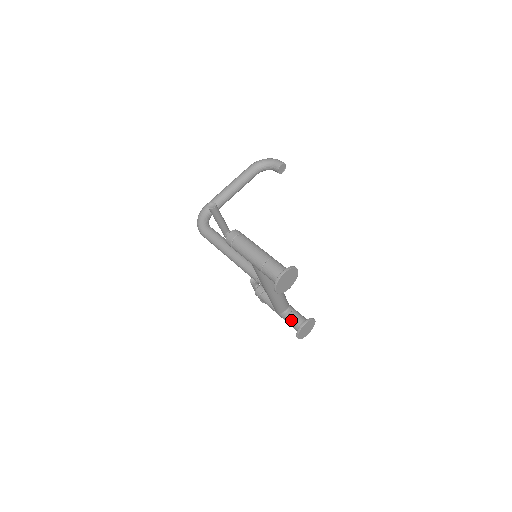
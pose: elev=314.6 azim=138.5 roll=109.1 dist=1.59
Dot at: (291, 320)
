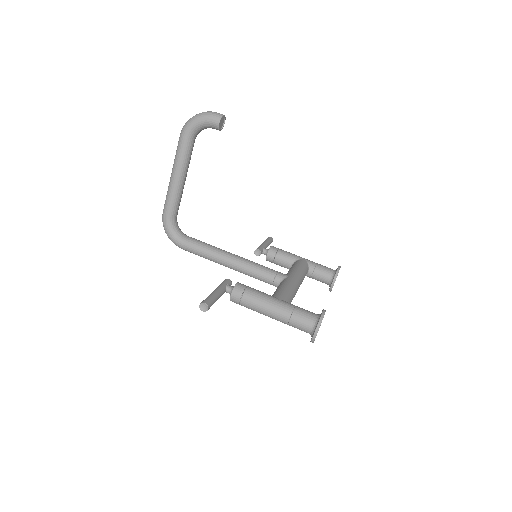
Dot at: (317, 279)
